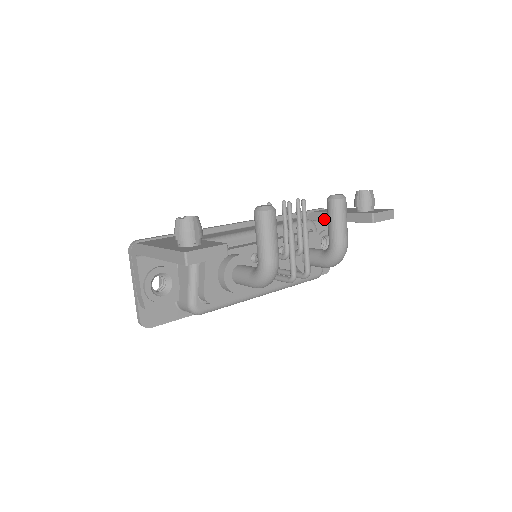
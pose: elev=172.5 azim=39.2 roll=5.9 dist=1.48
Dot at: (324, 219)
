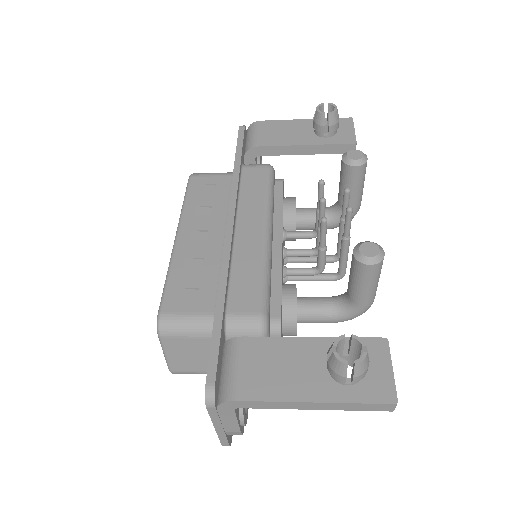
Dot at: (277, 154)
